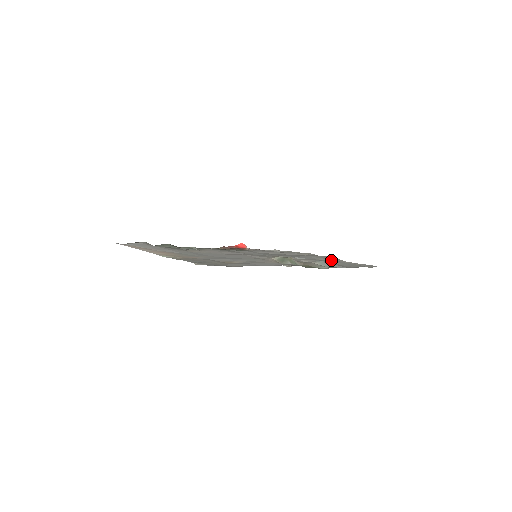
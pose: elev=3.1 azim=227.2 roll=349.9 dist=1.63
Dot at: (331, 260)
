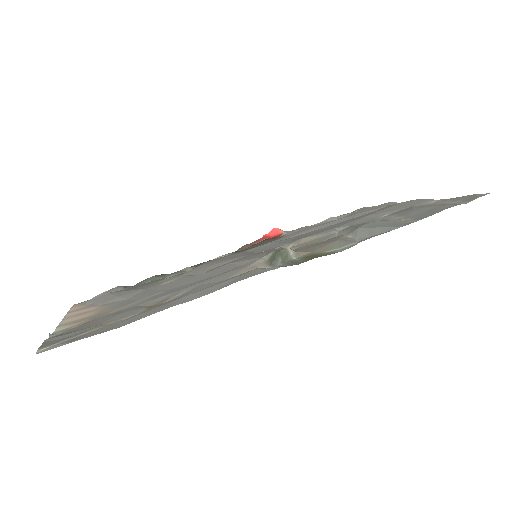
Dot at: (401, 210)
